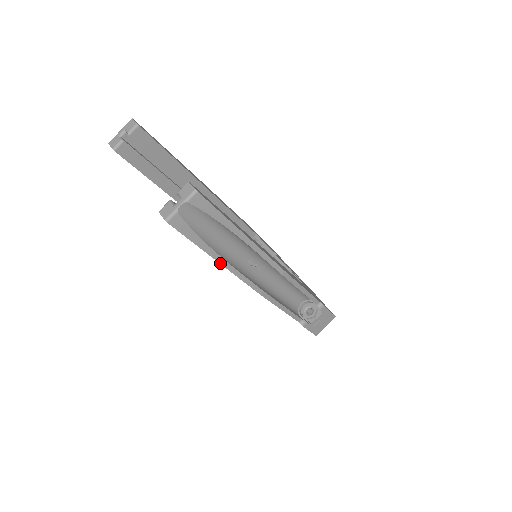
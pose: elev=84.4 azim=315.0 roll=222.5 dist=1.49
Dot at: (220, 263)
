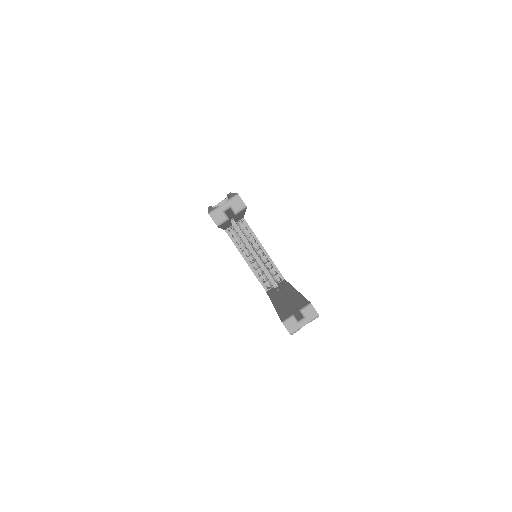
Dot at: occluded
